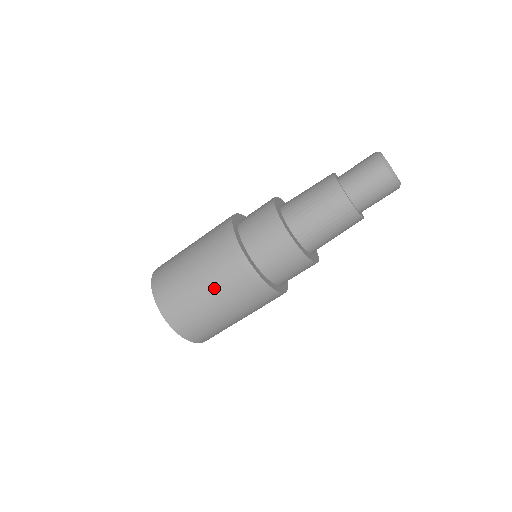
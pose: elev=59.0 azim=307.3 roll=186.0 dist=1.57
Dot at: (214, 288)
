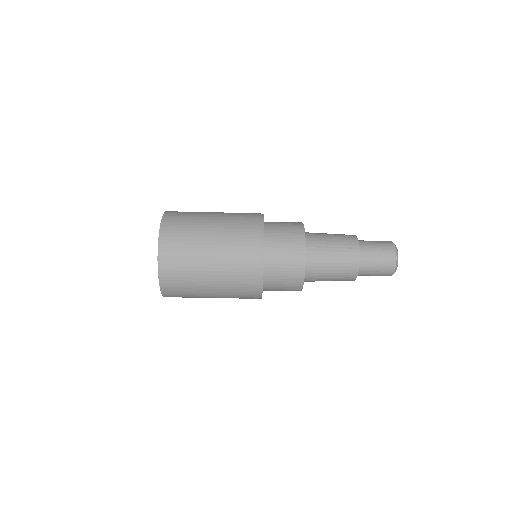
Dot at: (222, 297)
